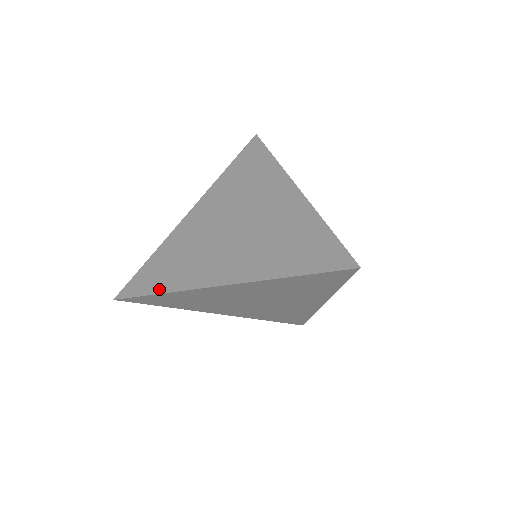
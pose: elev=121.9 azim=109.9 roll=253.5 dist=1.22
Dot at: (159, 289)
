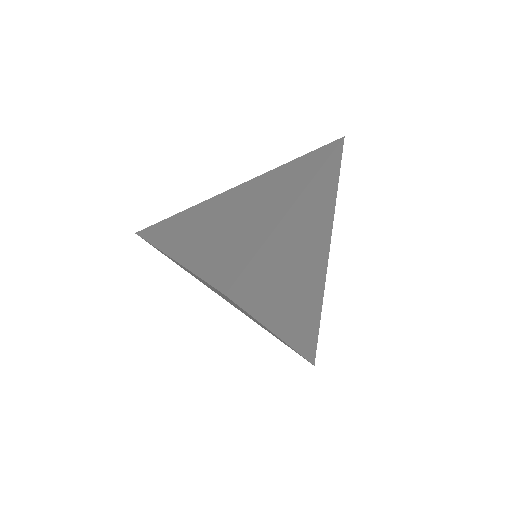
Dot at: (152, 238)
